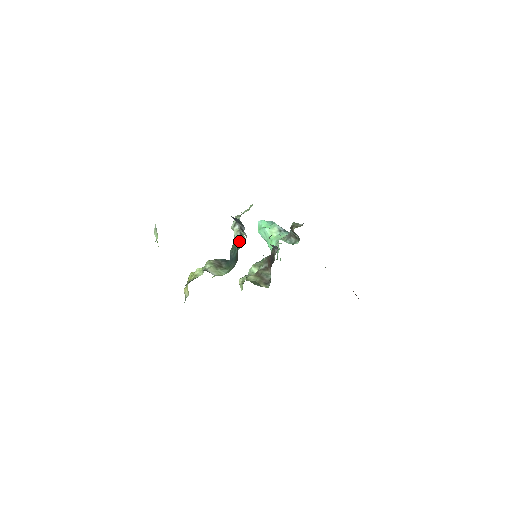
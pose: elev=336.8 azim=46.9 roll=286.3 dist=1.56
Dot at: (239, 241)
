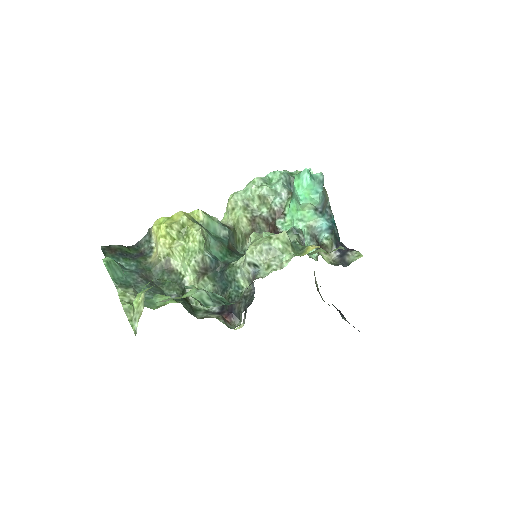
Dot at: (242, 278)
